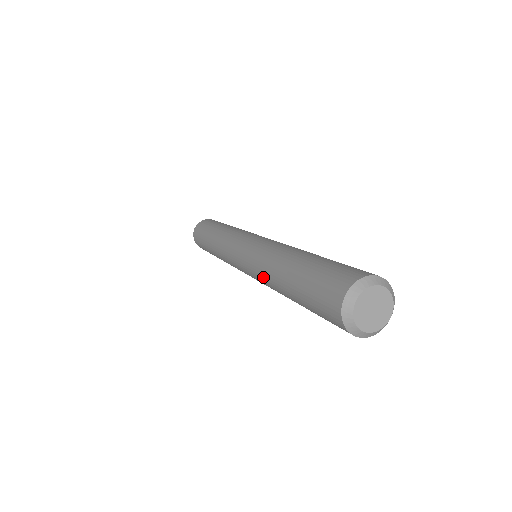
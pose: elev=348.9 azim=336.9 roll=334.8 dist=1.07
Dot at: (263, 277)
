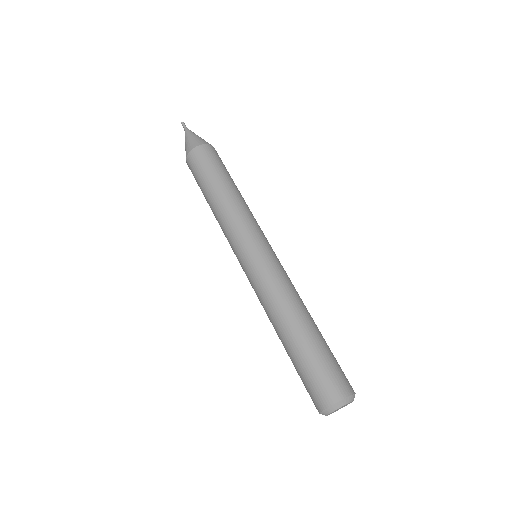
Dot at: (268, 304)
